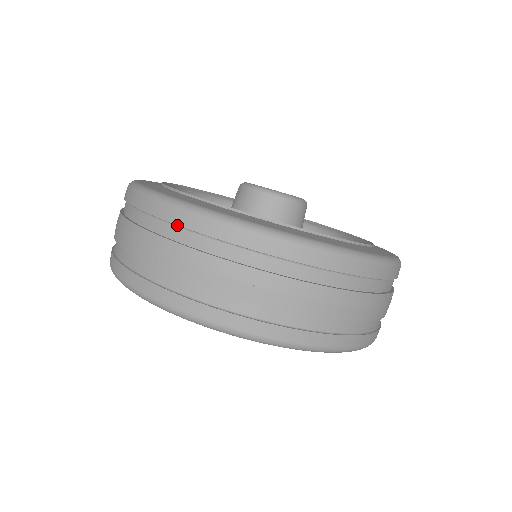
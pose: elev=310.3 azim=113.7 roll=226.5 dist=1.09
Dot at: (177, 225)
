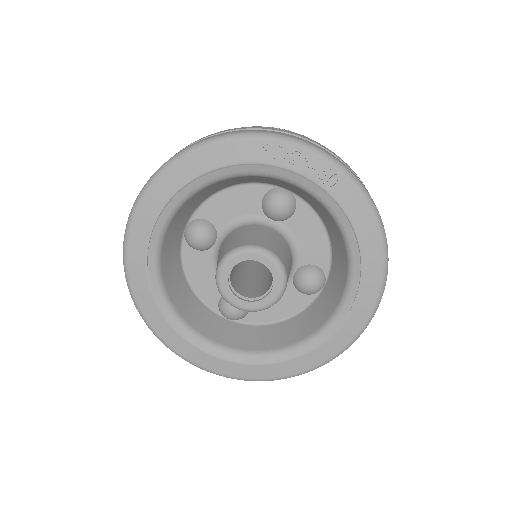
Dot at: occluded
